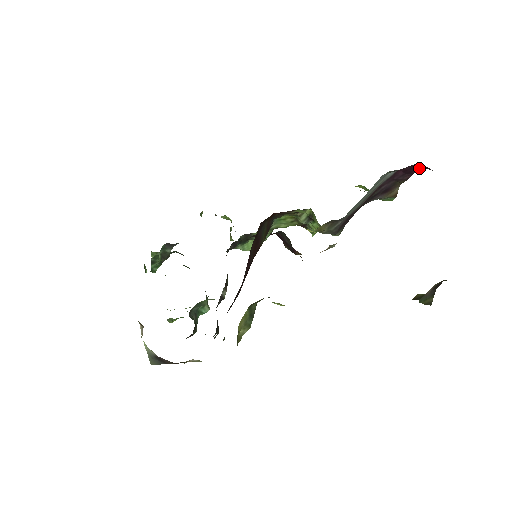
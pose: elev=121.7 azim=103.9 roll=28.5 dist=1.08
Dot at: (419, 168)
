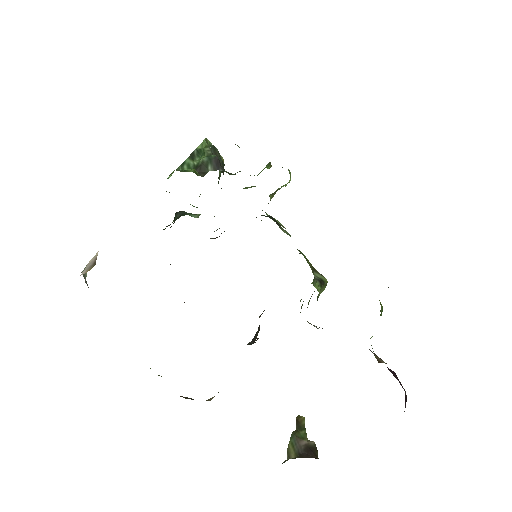
Dot at: (405, 391)
